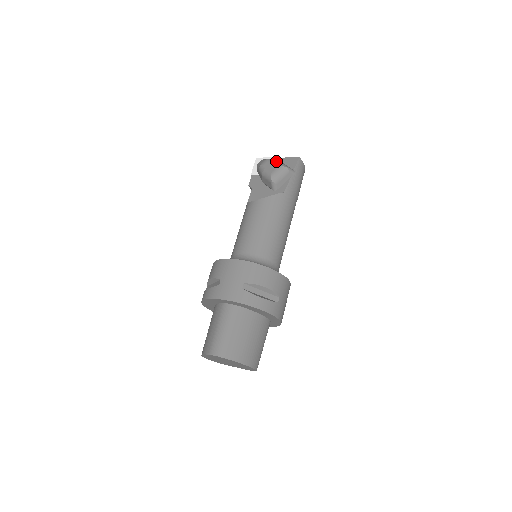
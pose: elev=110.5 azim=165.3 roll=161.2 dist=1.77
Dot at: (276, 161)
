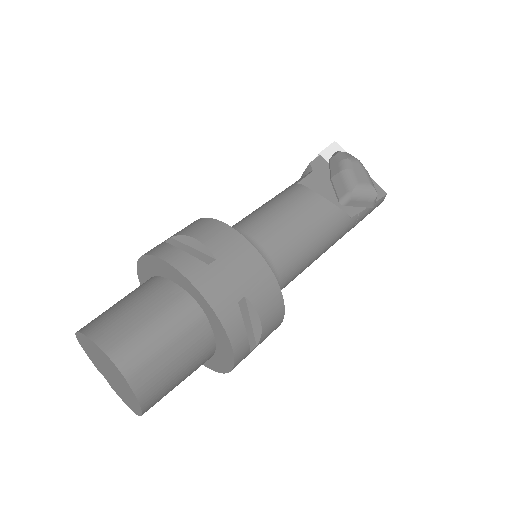
Dot at: occluded
